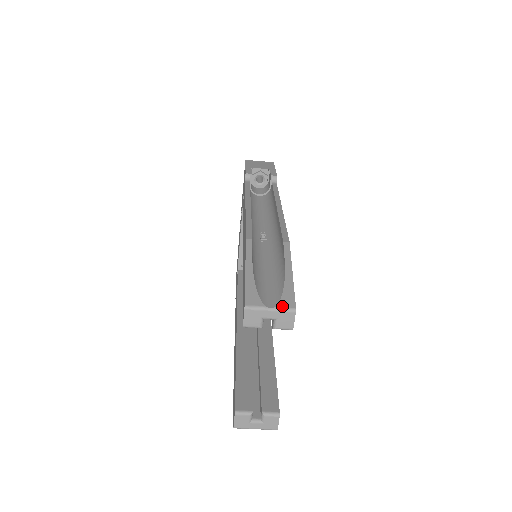
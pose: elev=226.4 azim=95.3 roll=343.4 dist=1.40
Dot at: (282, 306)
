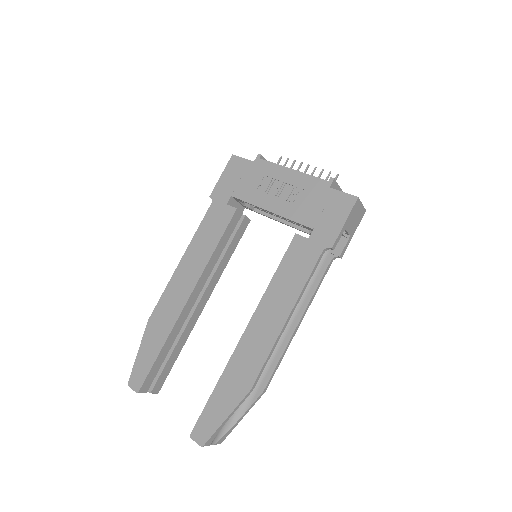
Dot at: occluded
